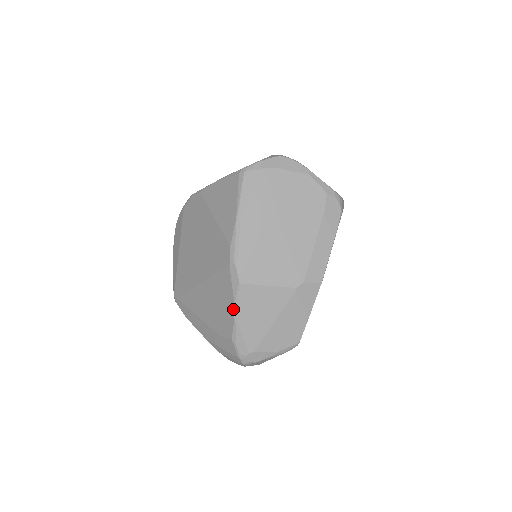
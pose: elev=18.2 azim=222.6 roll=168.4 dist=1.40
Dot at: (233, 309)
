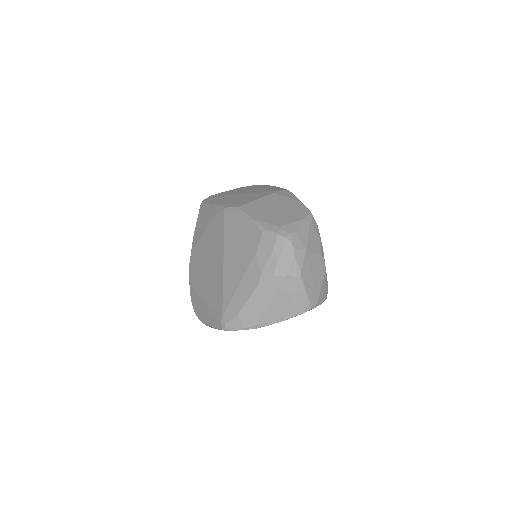
Dot at: (246, 219)
